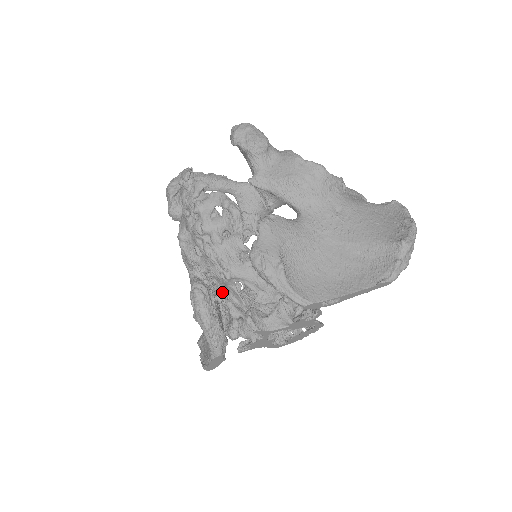
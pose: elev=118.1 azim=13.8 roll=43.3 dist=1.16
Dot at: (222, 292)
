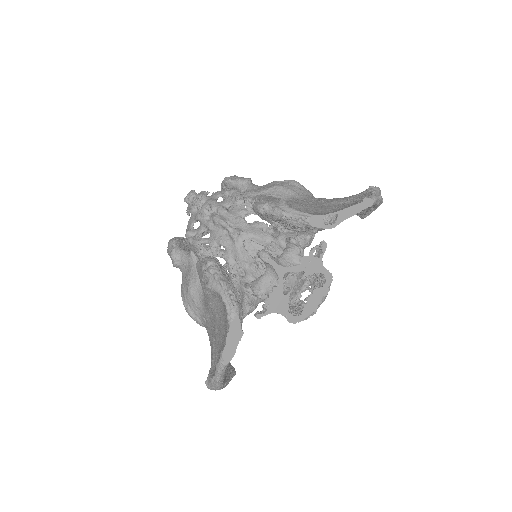
Dot at: (231, 266)
